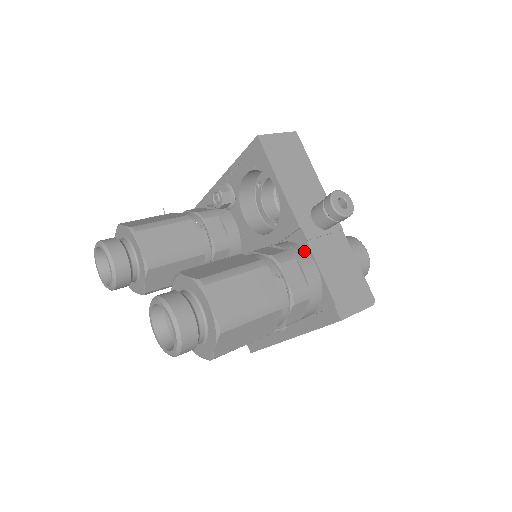
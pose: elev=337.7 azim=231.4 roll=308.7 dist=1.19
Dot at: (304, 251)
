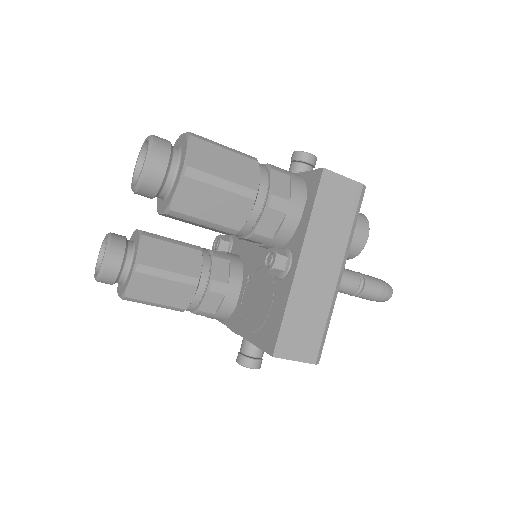
Dot at: occluded
